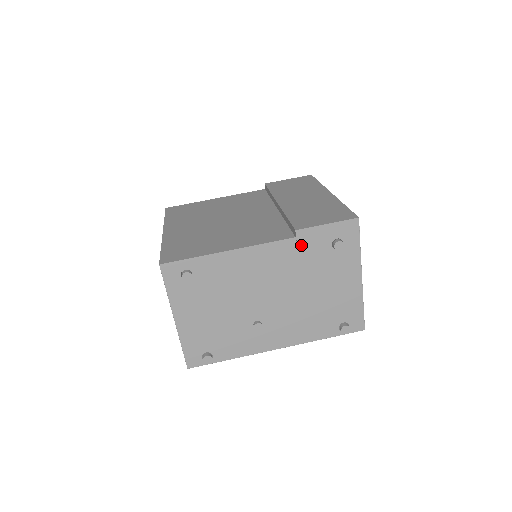
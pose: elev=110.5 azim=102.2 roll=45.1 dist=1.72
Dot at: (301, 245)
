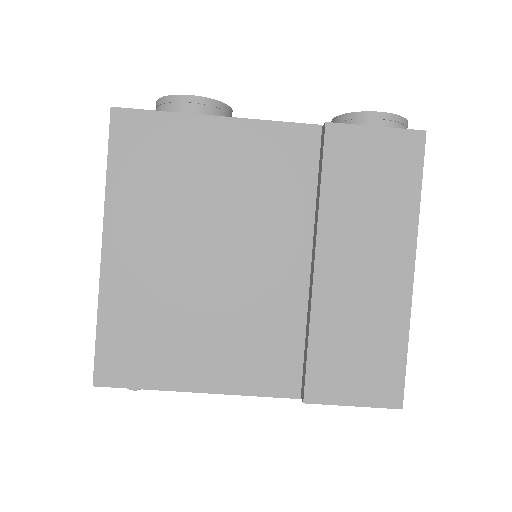
Dot at: occluded
